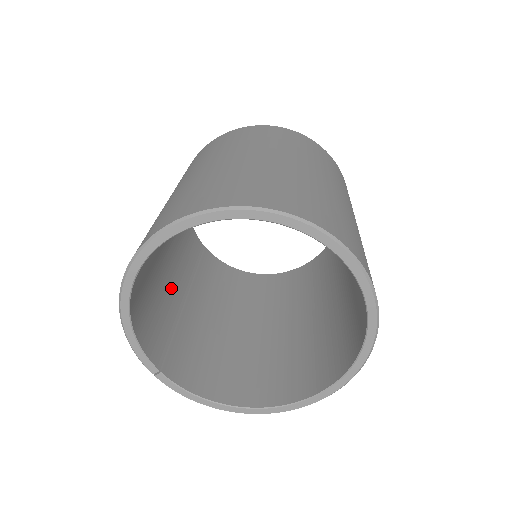
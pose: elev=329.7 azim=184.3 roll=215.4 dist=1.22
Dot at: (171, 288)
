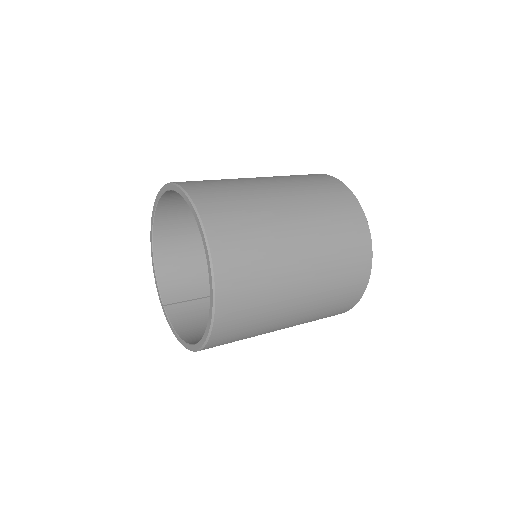
Dot at: occluded
